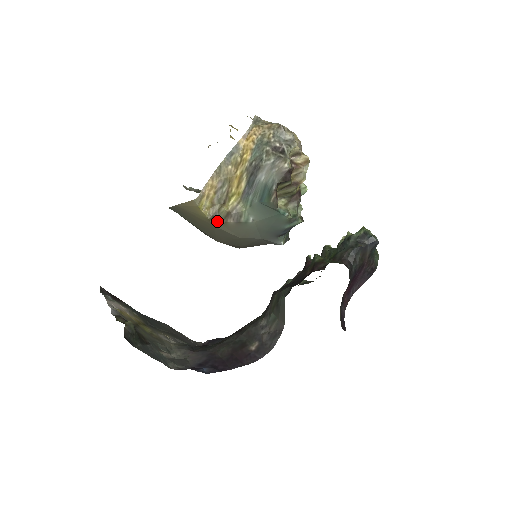
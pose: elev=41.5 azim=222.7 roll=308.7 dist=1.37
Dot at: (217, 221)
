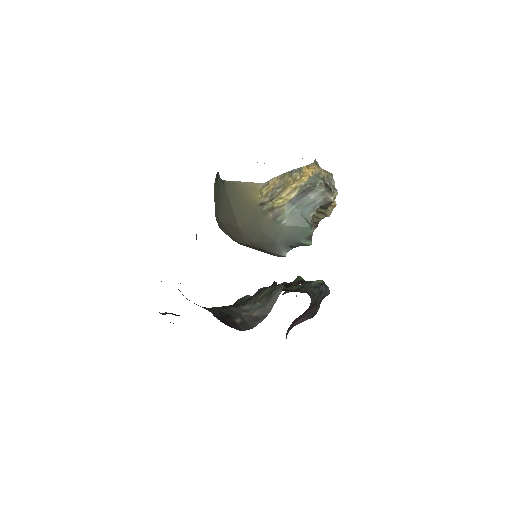
Dot at: (262, 209)
